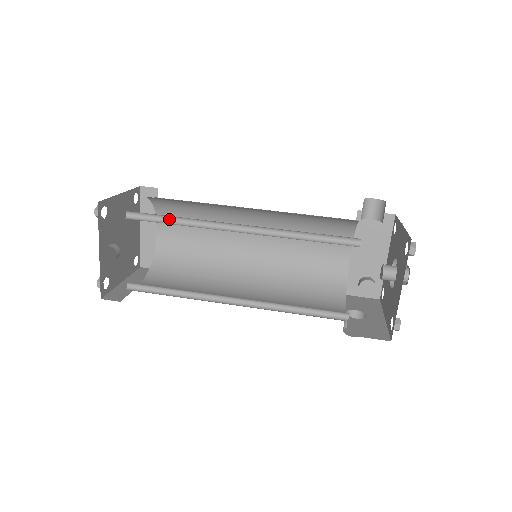
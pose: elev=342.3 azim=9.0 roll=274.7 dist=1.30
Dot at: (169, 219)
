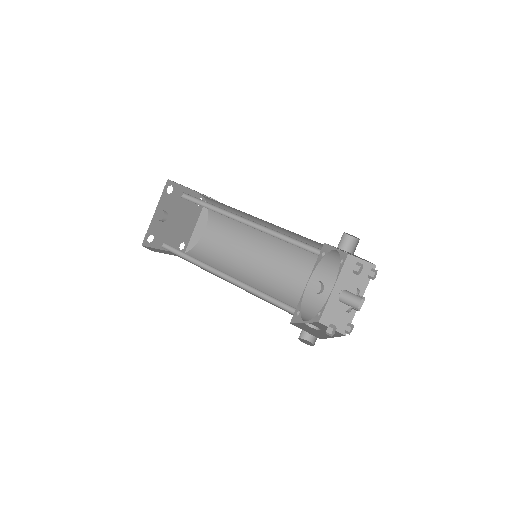
Dot at: (206, 205)
